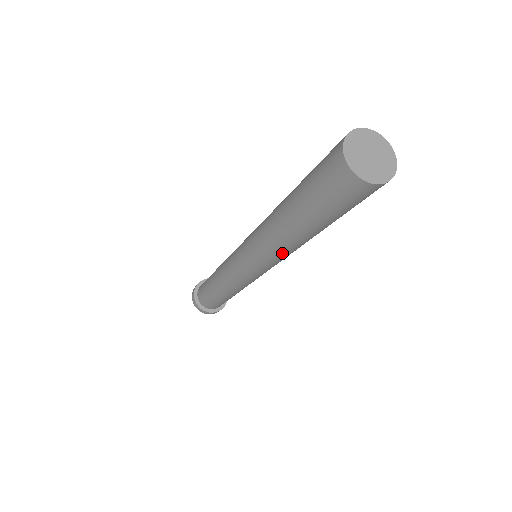
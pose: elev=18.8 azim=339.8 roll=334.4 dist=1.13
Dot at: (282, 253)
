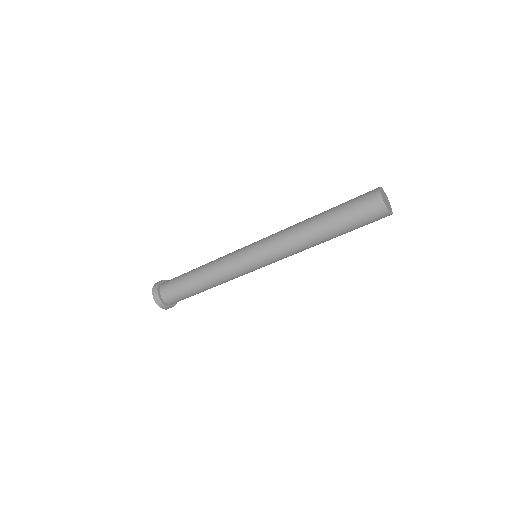
Dot at: (296, 250)
